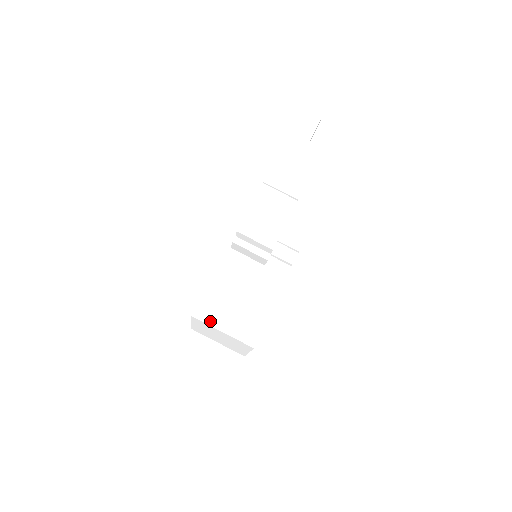
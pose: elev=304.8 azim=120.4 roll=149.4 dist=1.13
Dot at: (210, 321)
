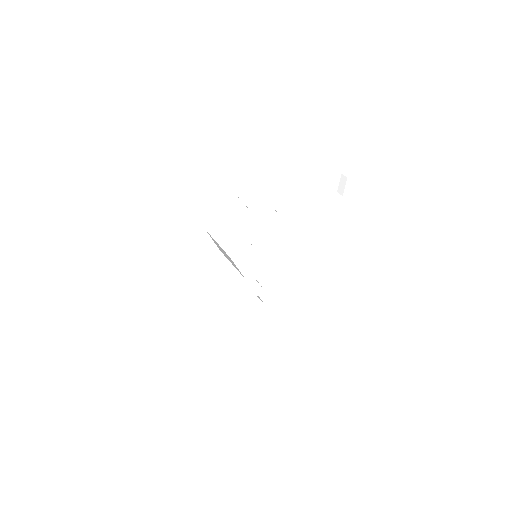
Dot at: (174, 263)
